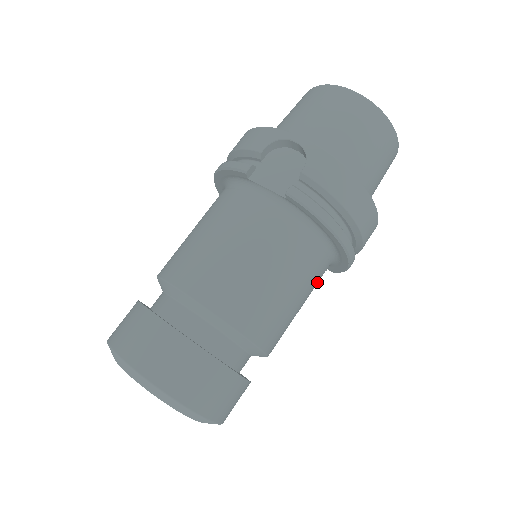
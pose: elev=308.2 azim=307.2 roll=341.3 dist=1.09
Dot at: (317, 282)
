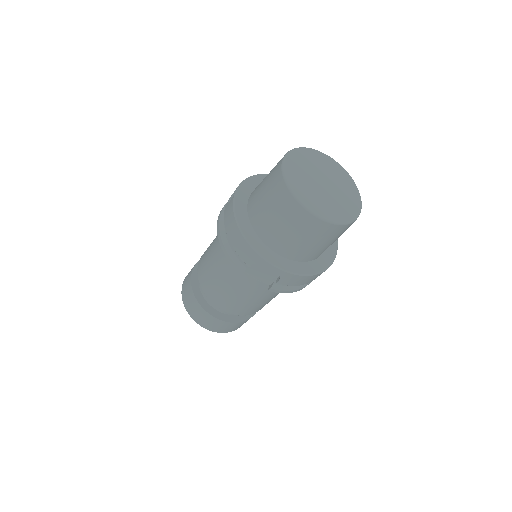
Dot at: occluded
